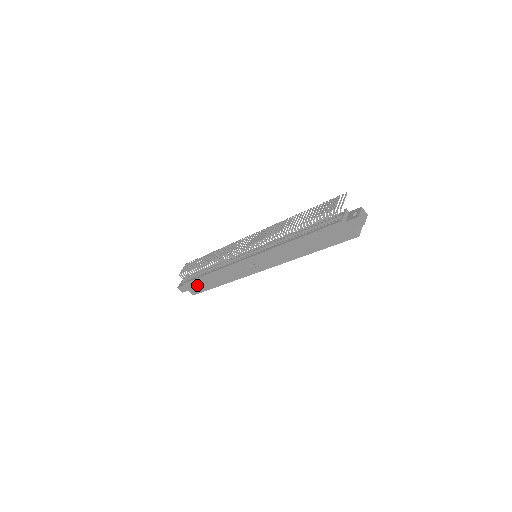
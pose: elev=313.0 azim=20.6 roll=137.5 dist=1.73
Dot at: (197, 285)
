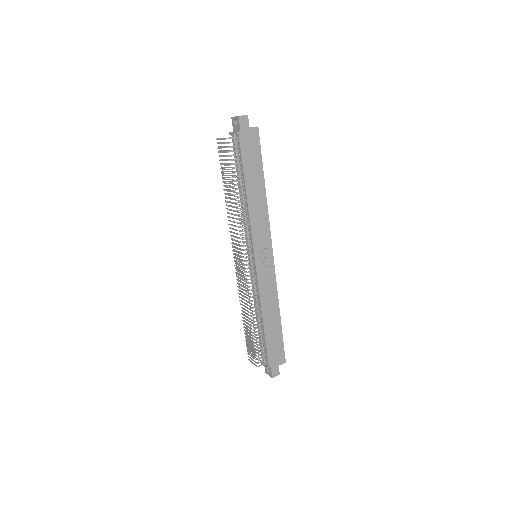
Dot at: (274, 348)
